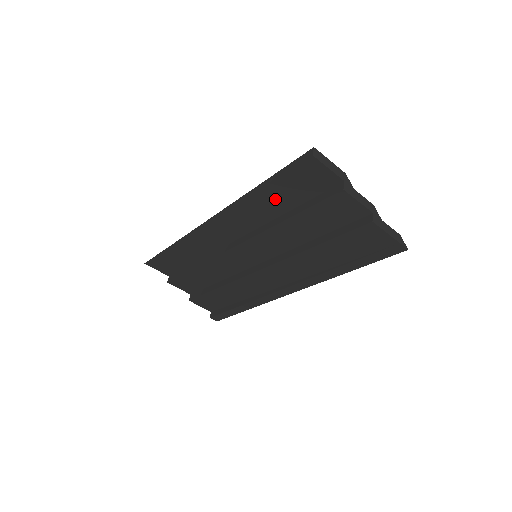
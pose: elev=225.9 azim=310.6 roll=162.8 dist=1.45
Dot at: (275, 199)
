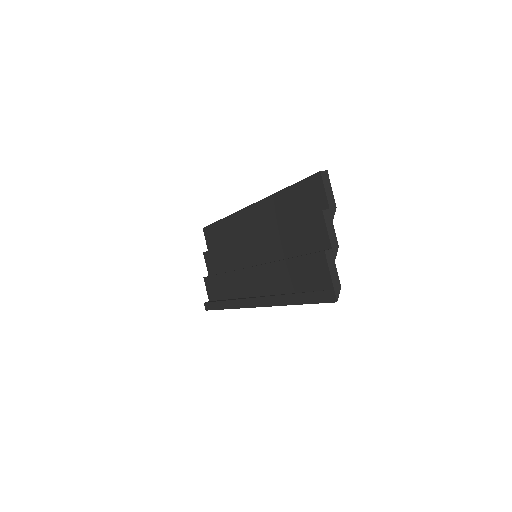
Dot at: (288, 204)
